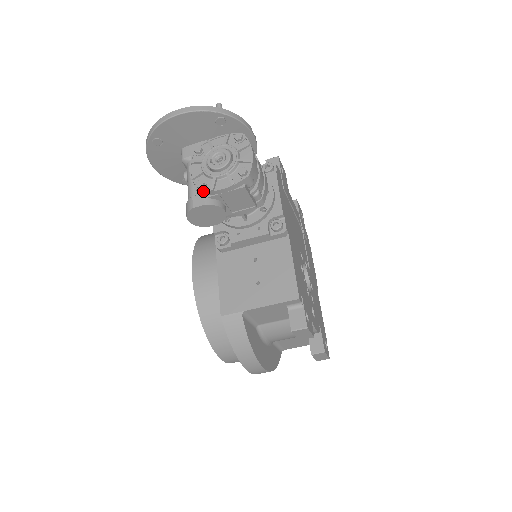
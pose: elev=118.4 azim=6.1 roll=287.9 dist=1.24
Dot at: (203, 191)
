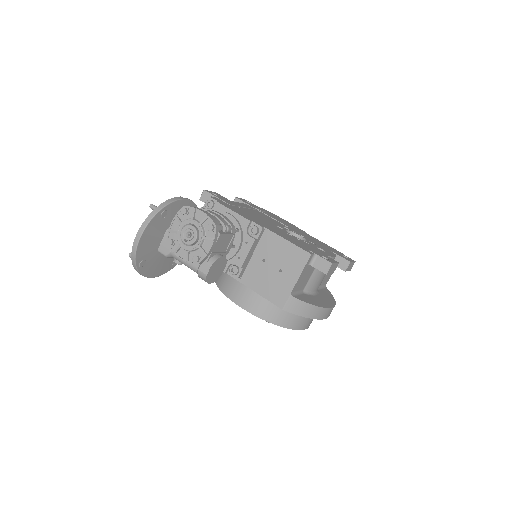
Dot at: (202, 261)
